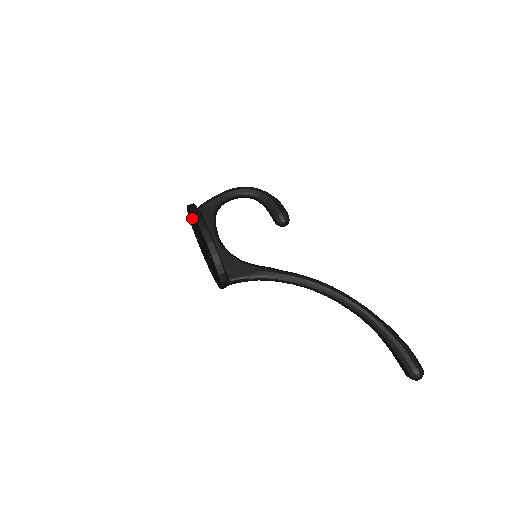
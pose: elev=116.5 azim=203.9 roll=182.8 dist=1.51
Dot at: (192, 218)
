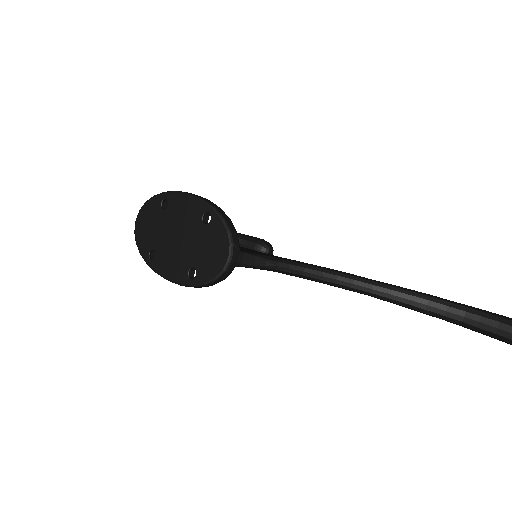
Dot at: (155, 210)
